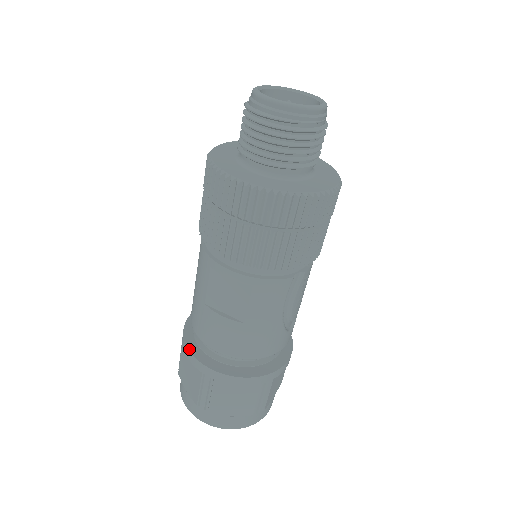
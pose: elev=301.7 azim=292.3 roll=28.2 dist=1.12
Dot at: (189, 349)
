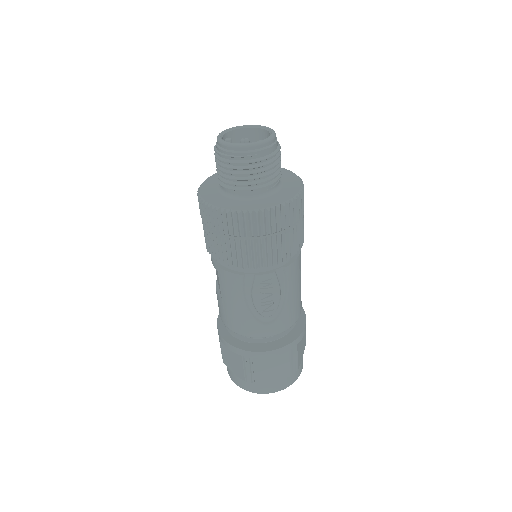
Dot at: occluded
